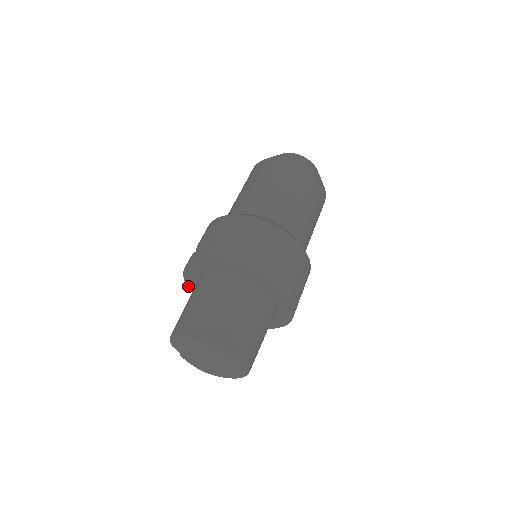
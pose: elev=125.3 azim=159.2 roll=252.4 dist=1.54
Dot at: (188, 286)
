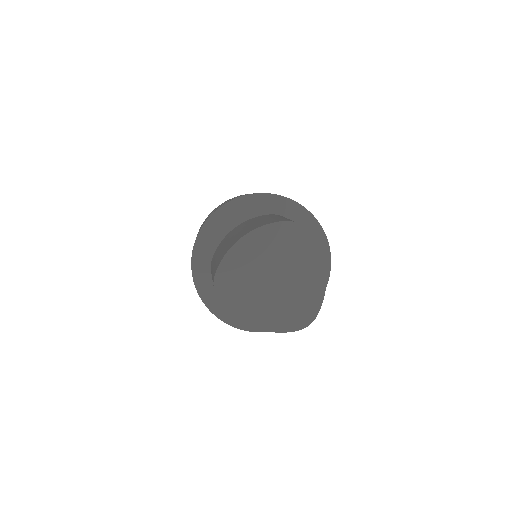
Dot at: (231, 325)
